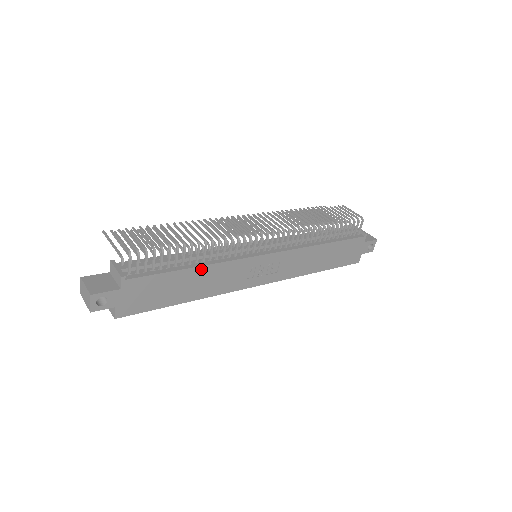
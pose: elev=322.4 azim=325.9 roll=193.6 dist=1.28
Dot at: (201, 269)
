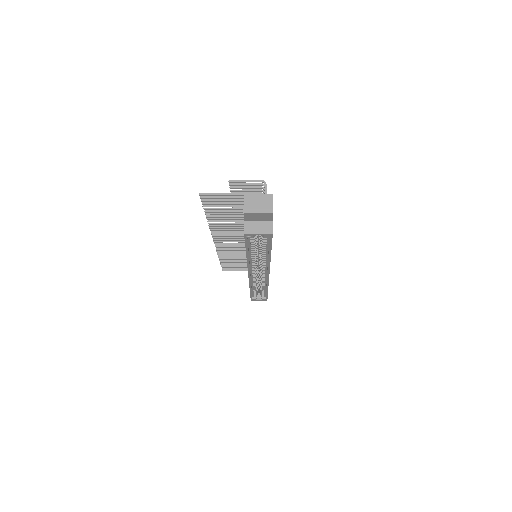
Dot at: occluded
